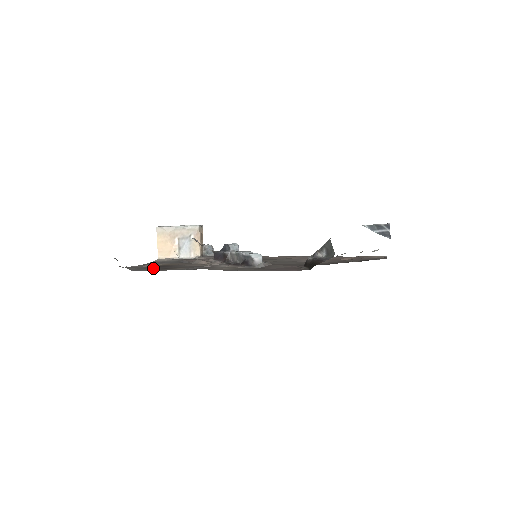
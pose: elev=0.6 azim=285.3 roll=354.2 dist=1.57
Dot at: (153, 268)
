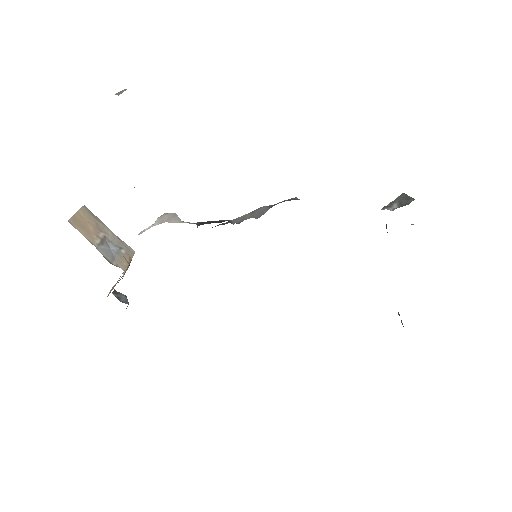
Dot at: occluded
